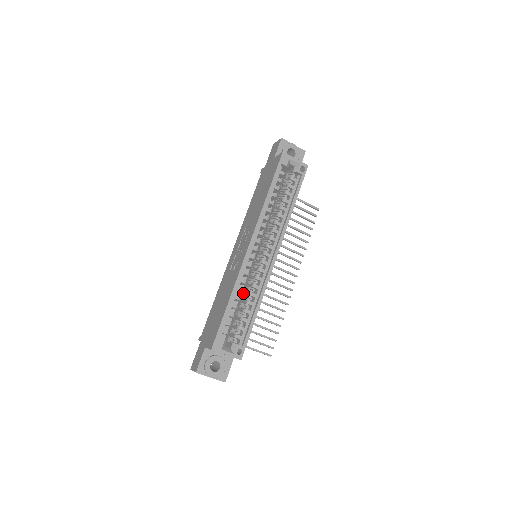
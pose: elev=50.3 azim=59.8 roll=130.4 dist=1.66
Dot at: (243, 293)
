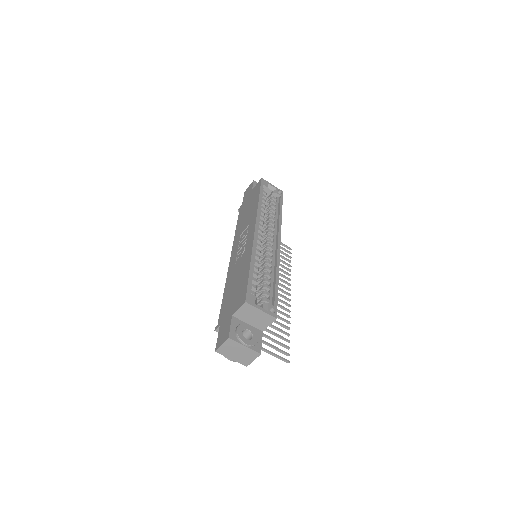
Dot at: occluded
